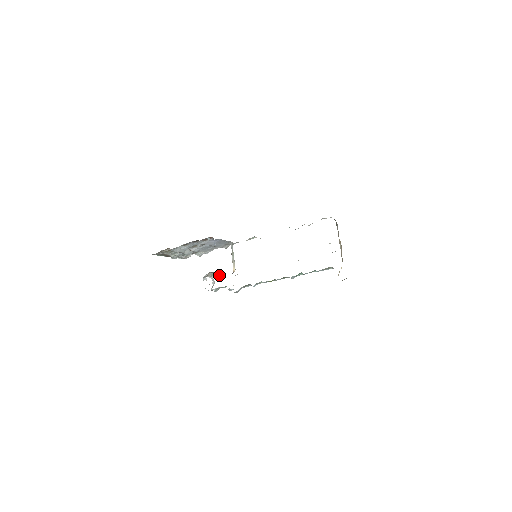
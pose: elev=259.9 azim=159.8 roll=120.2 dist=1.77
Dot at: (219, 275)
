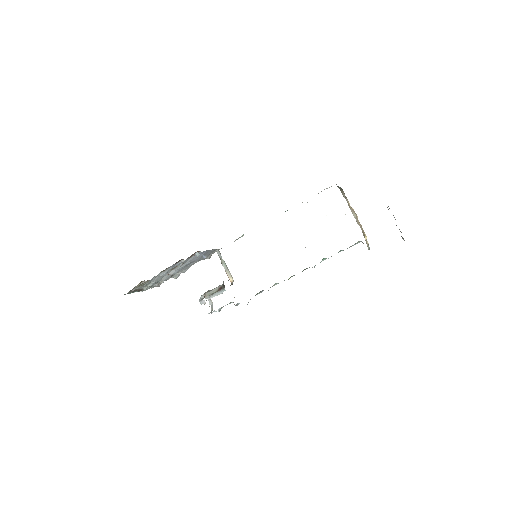
Dot at: (221, 292)
